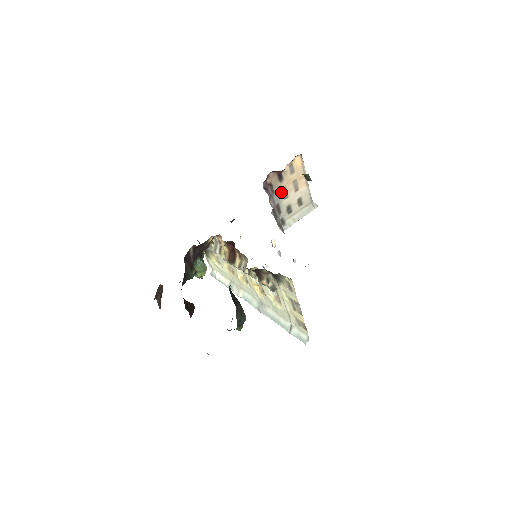
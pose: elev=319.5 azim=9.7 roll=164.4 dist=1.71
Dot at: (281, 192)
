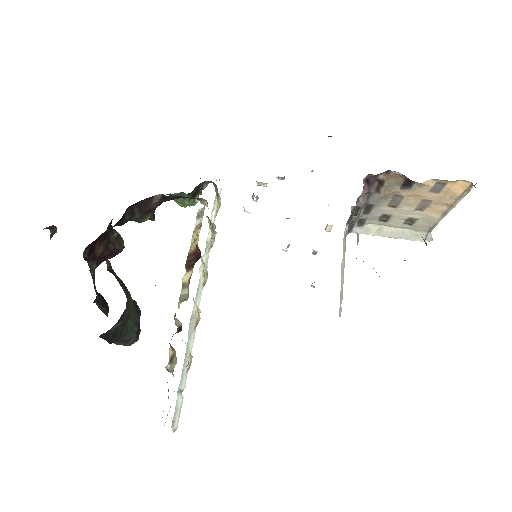
Dot at: (391, 197)
